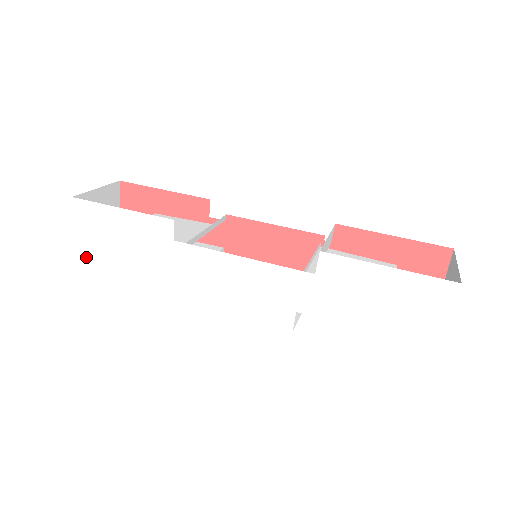
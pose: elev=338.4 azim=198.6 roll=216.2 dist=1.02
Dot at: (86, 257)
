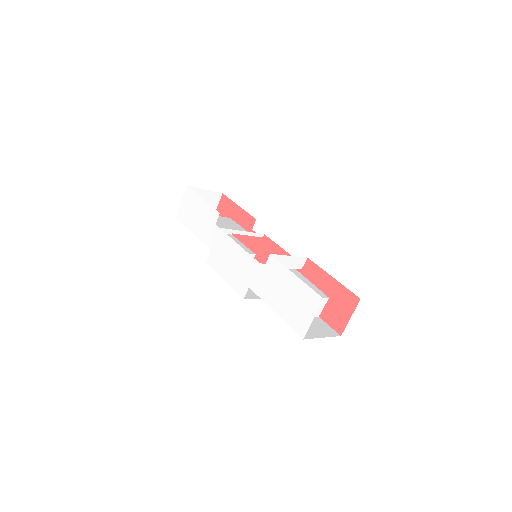
Dot at: (179, 220)
